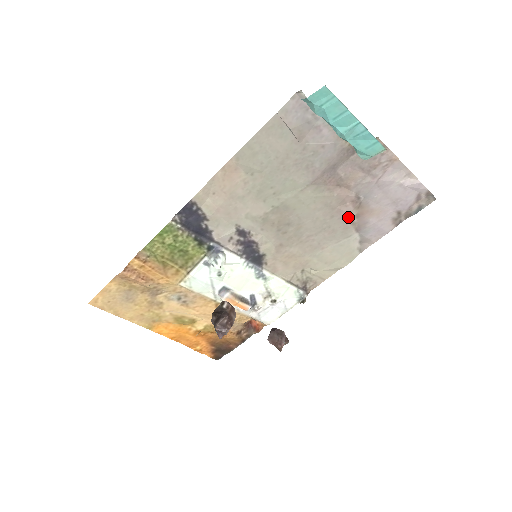
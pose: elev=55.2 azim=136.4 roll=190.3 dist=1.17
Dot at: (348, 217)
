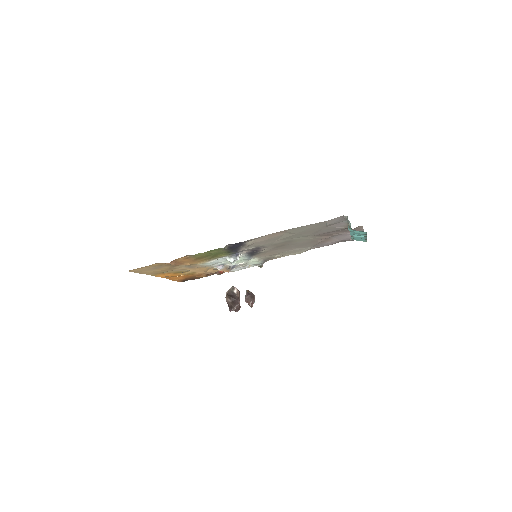
Dot at: occluded
